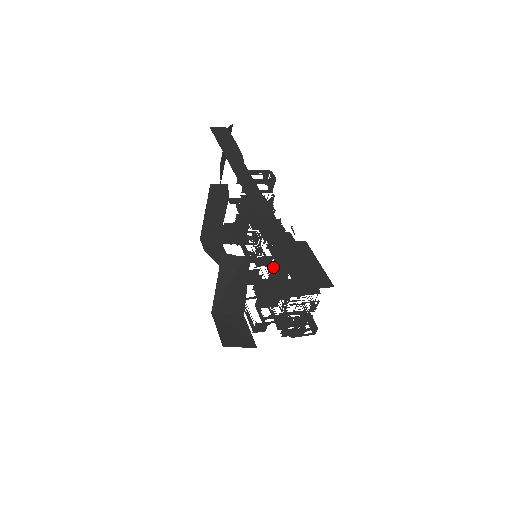
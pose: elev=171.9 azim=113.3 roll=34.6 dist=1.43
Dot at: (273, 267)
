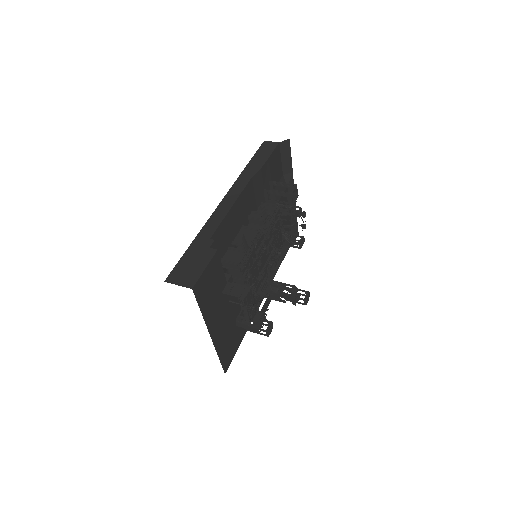
Dot at: occluded
